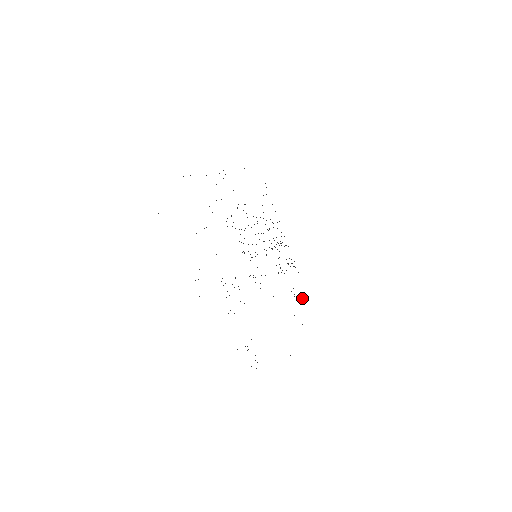
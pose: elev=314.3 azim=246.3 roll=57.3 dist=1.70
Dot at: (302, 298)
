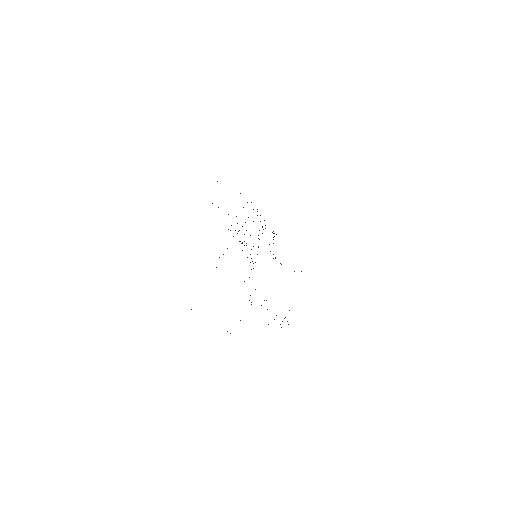
Dot at: occluded
